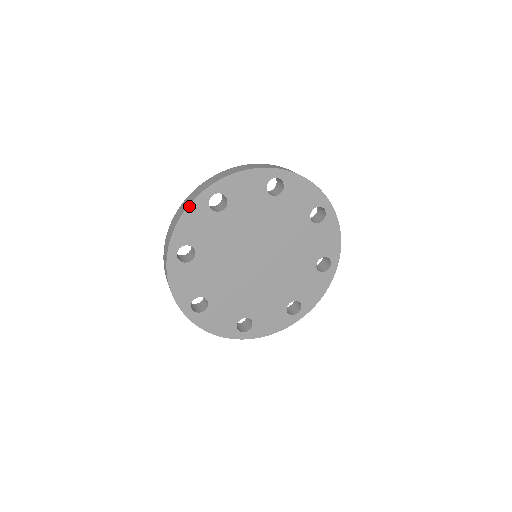
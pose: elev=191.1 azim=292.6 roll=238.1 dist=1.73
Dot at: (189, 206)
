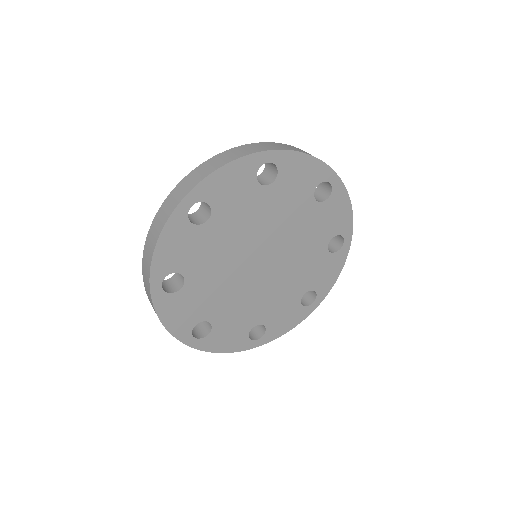
Dot at: (164, 228)
